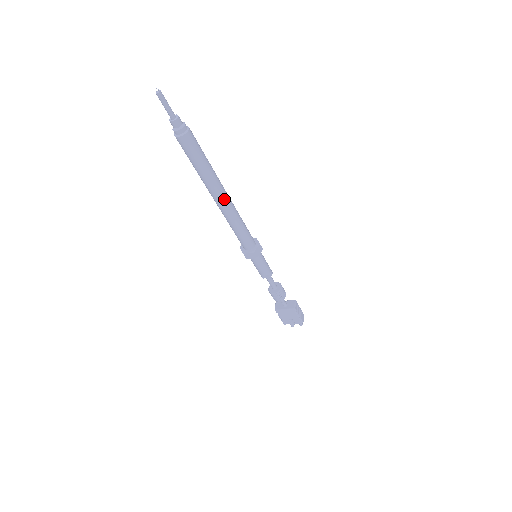
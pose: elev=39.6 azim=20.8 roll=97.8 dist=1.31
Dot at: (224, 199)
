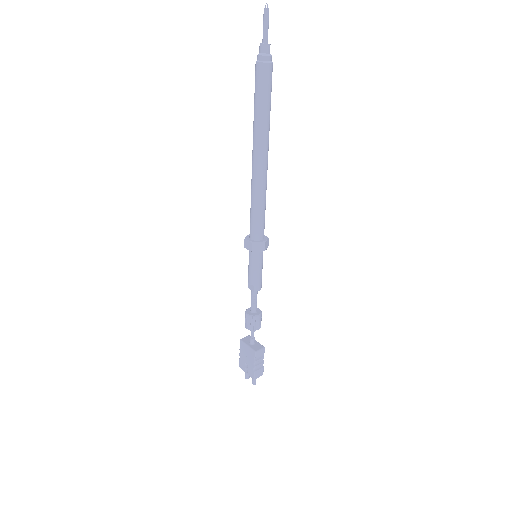
Dot at: (260, 160)
